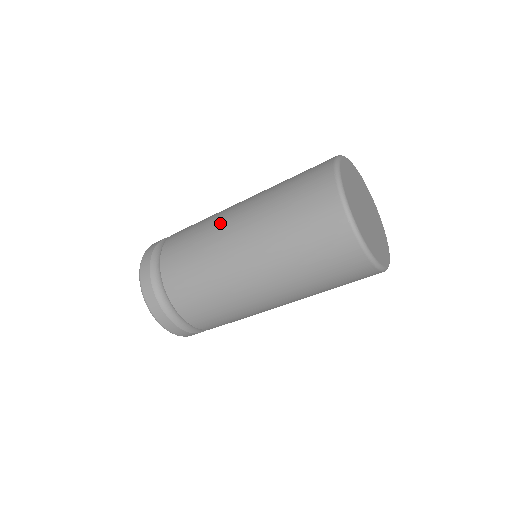
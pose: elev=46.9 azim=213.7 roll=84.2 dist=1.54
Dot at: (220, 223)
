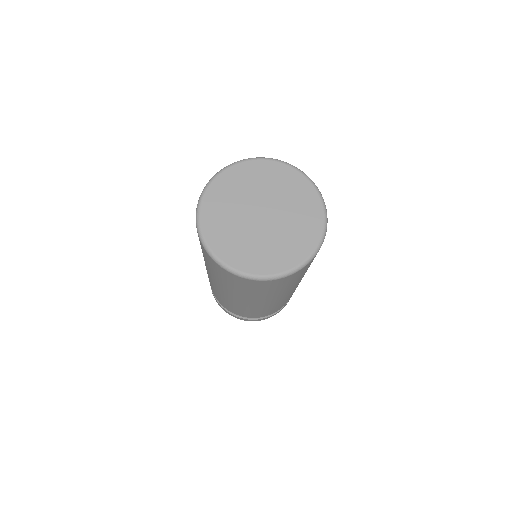
Dot at: occluded
